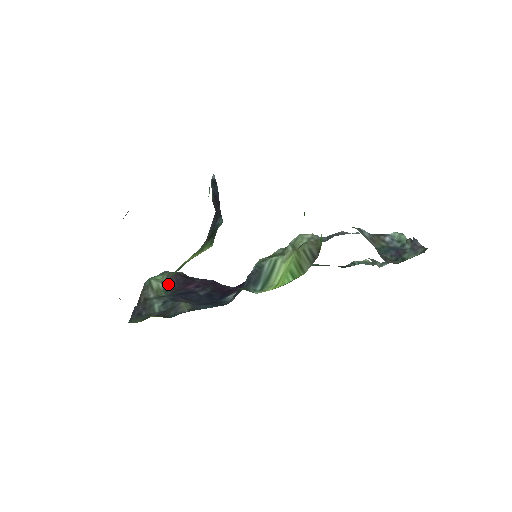
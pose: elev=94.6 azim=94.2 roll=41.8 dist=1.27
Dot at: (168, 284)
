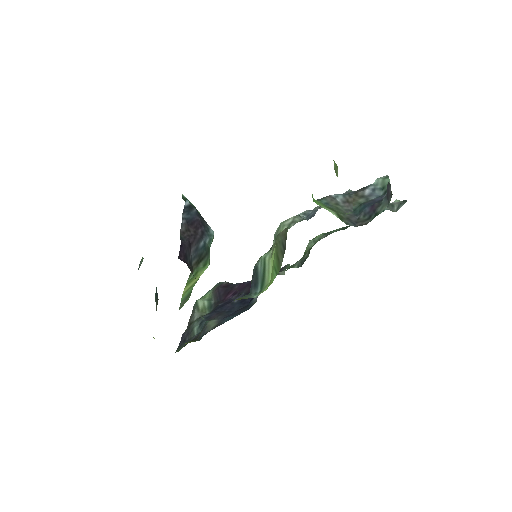
Dot at: (213, 299)
